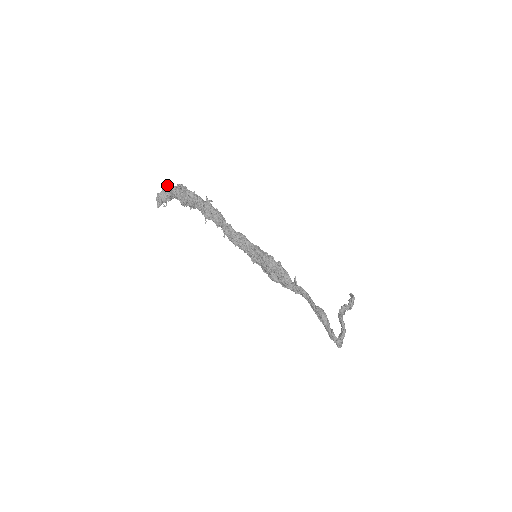
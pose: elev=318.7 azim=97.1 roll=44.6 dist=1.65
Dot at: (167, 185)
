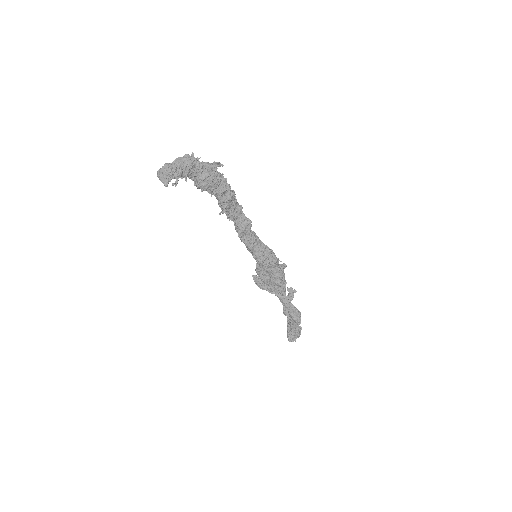
Dot at: (193, 158)
